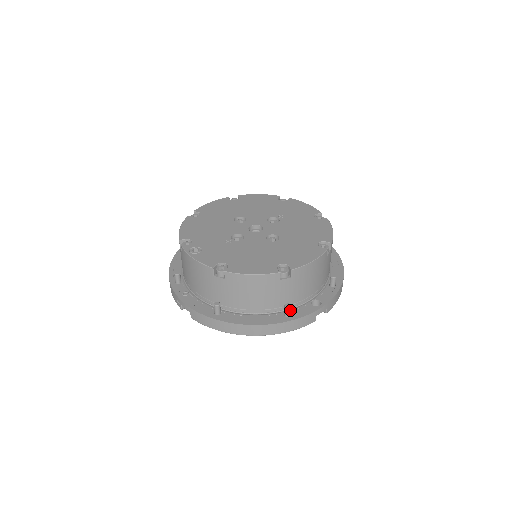
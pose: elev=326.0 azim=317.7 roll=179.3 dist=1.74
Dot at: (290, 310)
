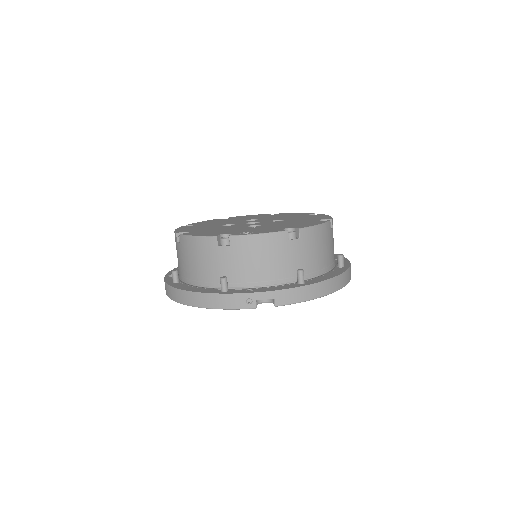
Dot at: (343, 259)
